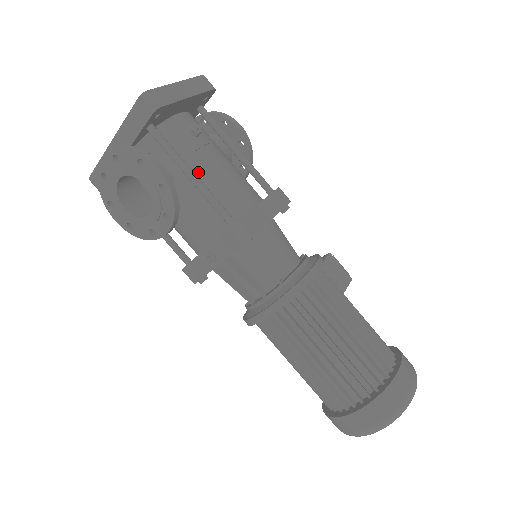
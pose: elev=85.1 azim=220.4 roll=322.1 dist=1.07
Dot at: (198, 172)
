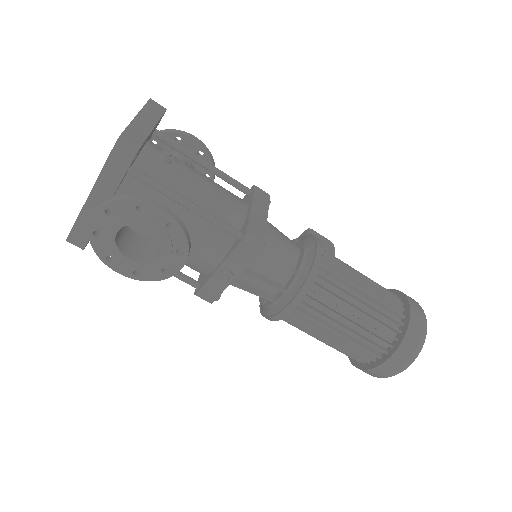
Dot at: (188, 198)
